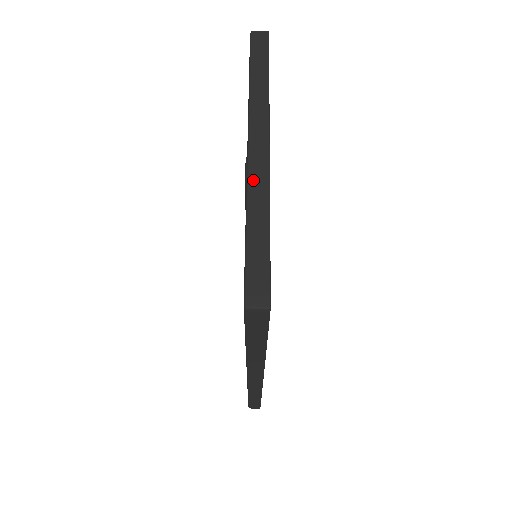
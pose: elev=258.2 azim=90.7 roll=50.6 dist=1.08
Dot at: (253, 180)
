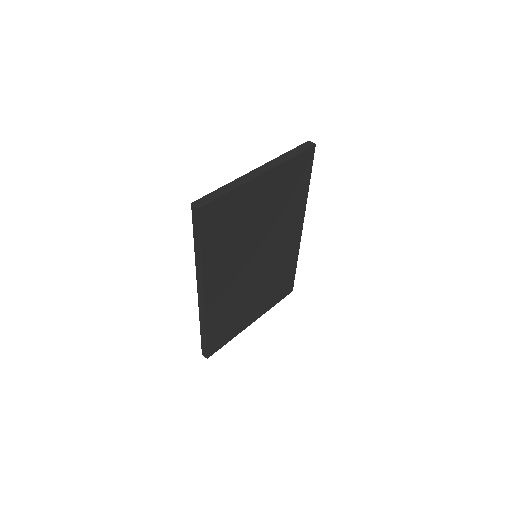
Dot at: (242, 178)
